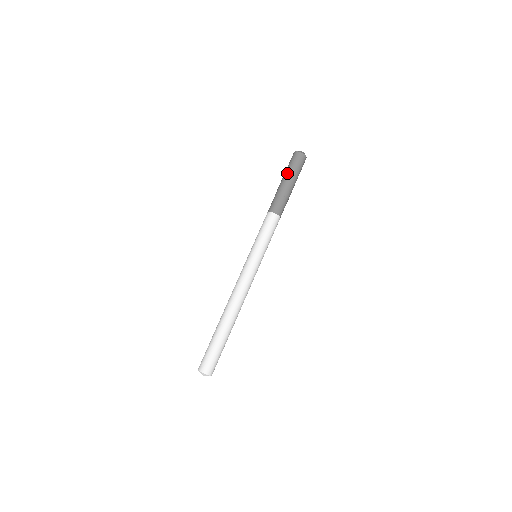
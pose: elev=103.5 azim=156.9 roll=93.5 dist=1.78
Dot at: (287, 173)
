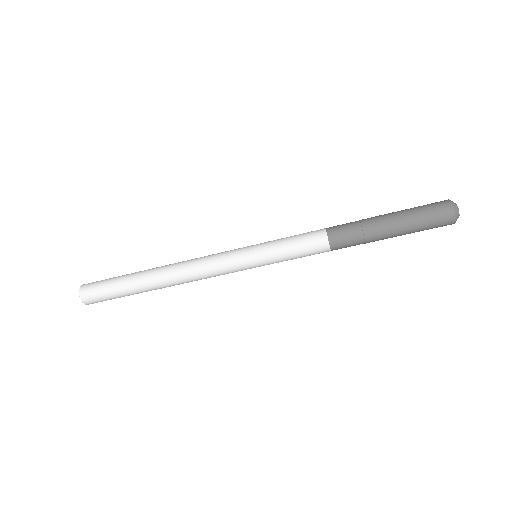
Dot at: (406, 220)
